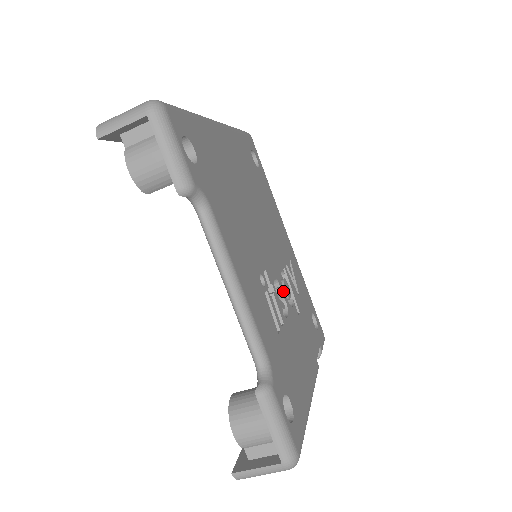
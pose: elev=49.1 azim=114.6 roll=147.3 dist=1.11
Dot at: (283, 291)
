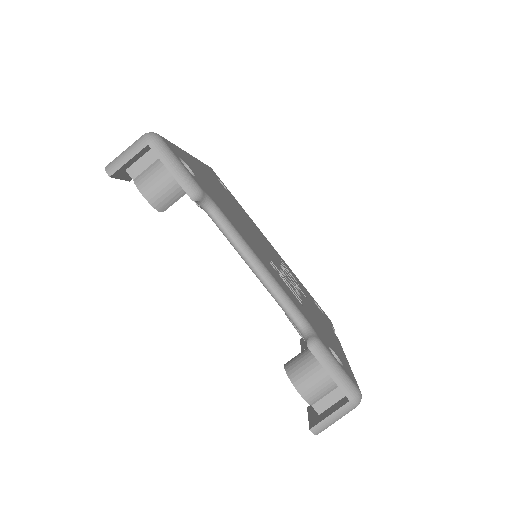
Dot at: (289, 279)
